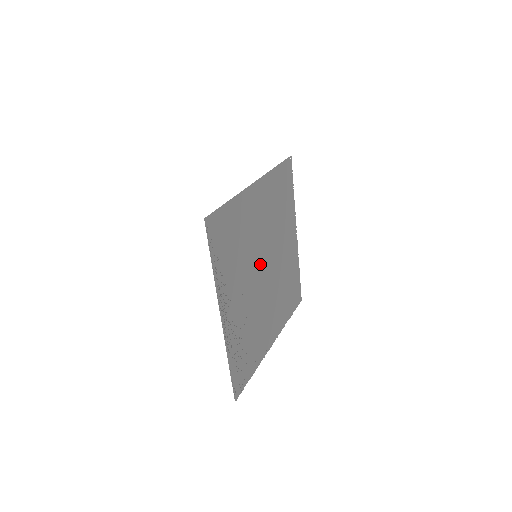
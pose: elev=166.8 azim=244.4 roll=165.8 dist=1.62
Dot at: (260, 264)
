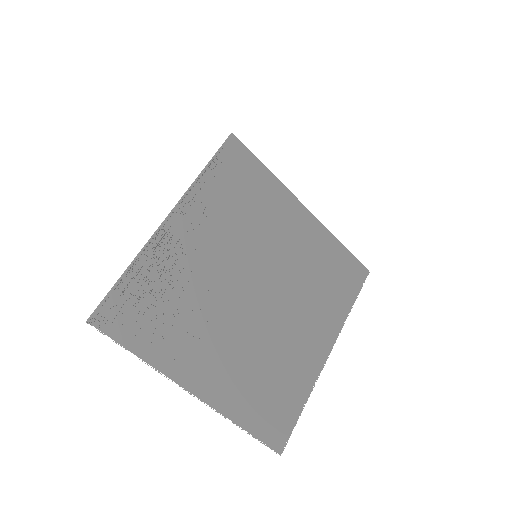
Dot at: (254, 274)
